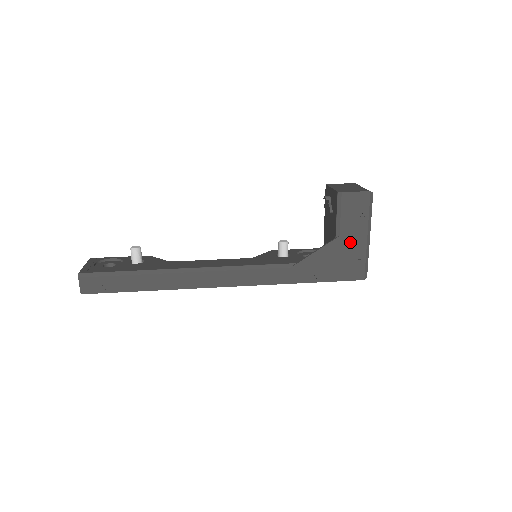
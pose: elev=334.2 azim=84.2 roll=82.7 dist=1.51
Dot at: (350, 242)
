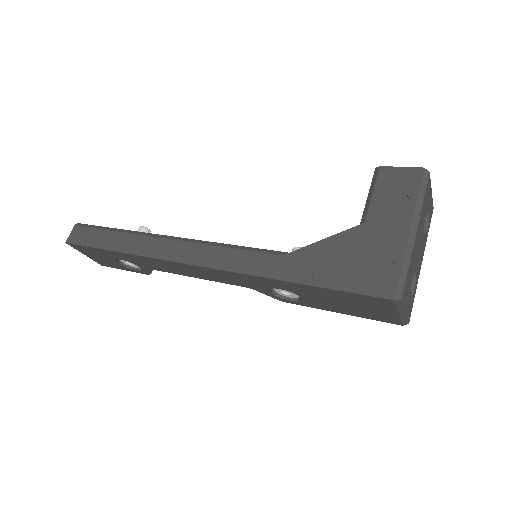
Dot at: (380, 234)
